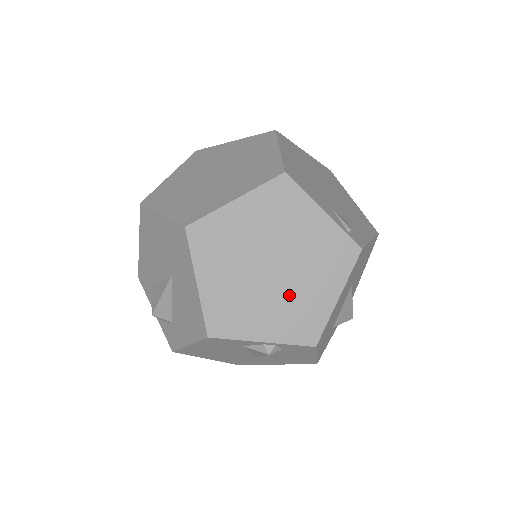
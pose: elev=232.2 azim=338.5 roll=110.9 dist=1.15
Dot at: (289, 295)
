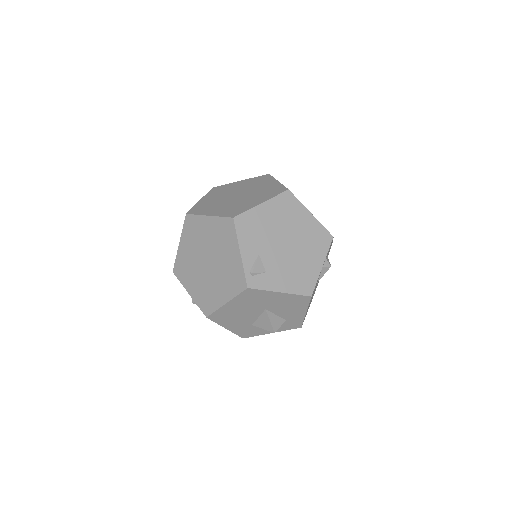
Dot at: (208, 282)
